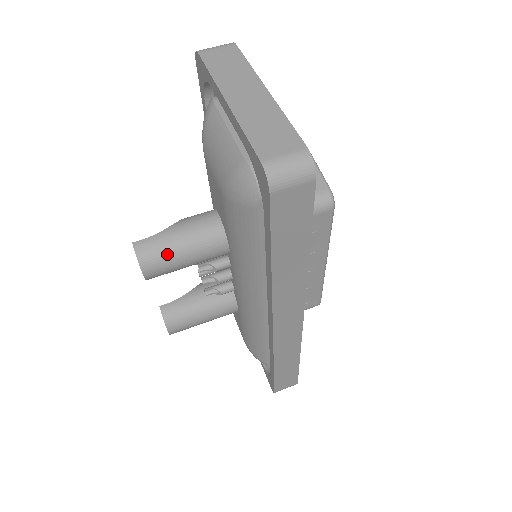
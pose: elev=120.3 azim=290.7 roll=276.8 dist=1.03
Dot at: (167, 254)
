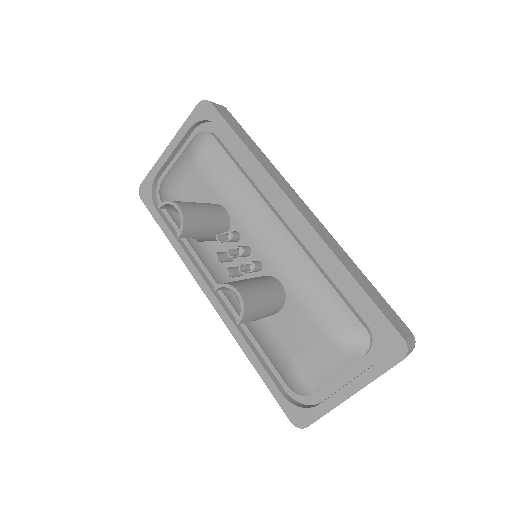
Dot at: (186, 202)
